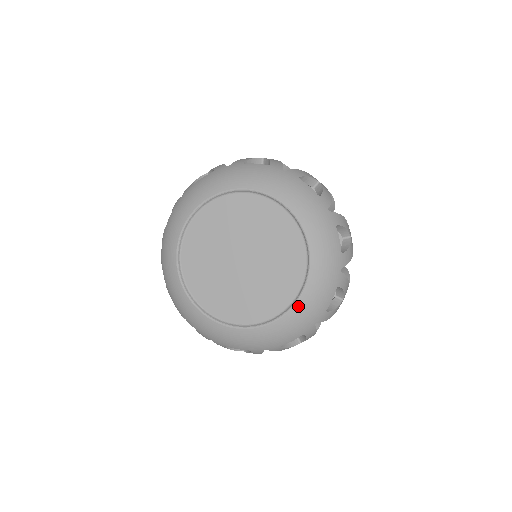
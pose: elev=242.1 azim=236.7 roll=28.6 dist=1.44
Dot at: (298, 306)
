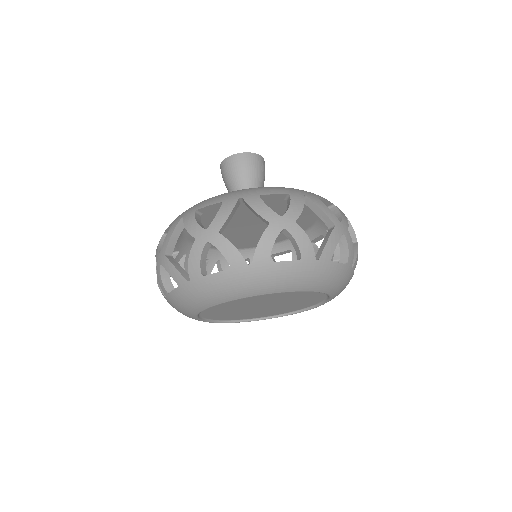
Dot at: occluded
